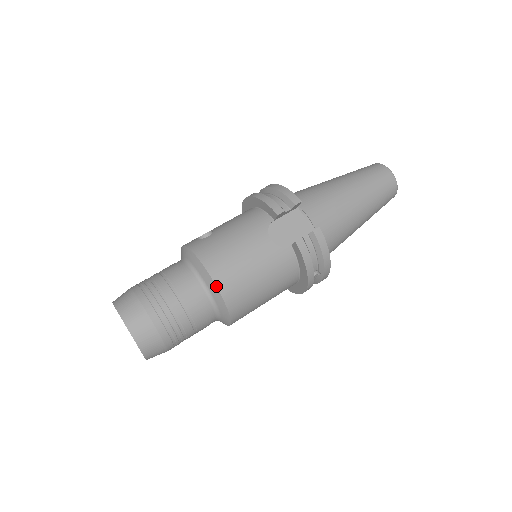
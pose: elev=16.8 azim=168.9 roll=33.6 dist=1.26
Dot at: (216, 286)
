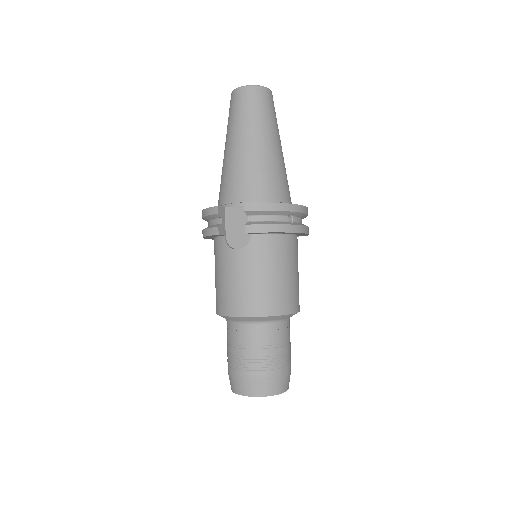
Dot at: (249, 317)
